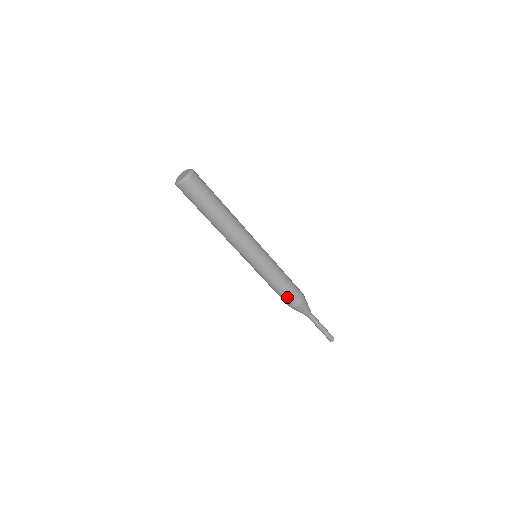
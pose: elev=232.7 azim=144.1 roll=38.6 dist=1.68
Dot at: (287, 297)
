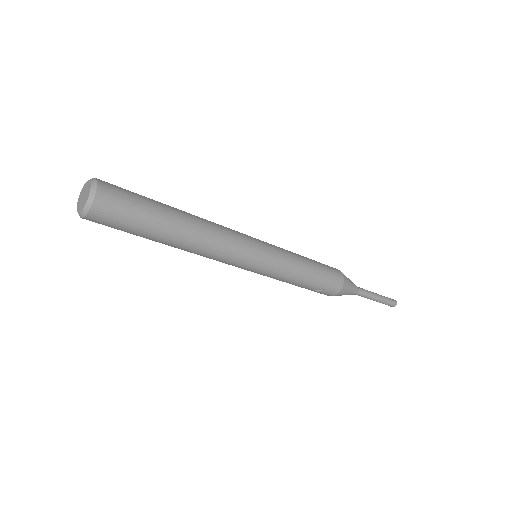
Dot at: (325, 284)
